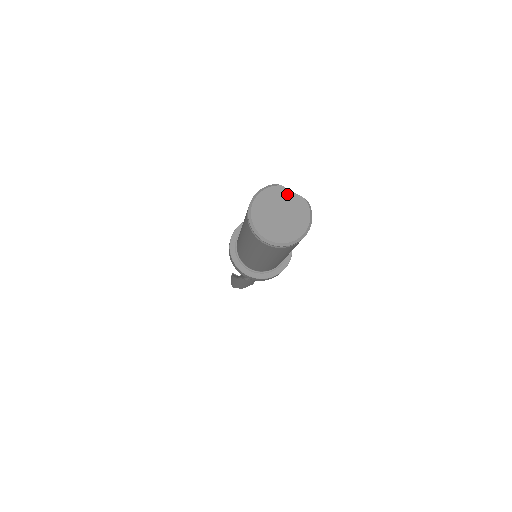
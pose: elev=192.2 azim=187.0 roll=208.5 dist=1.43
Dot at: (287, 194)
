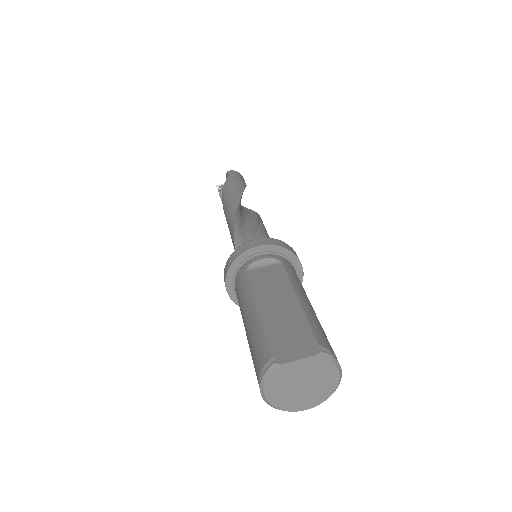
Dot at: (294, 366)
